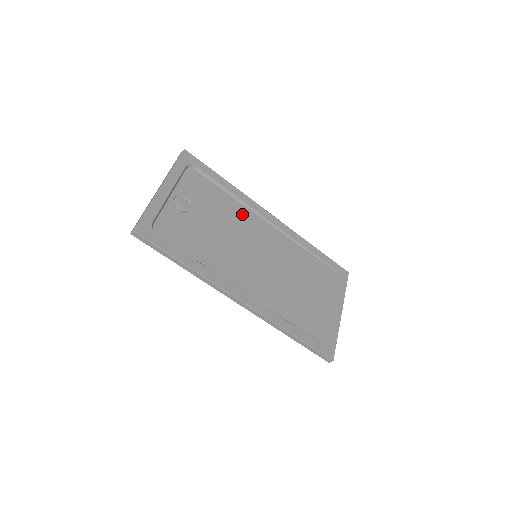
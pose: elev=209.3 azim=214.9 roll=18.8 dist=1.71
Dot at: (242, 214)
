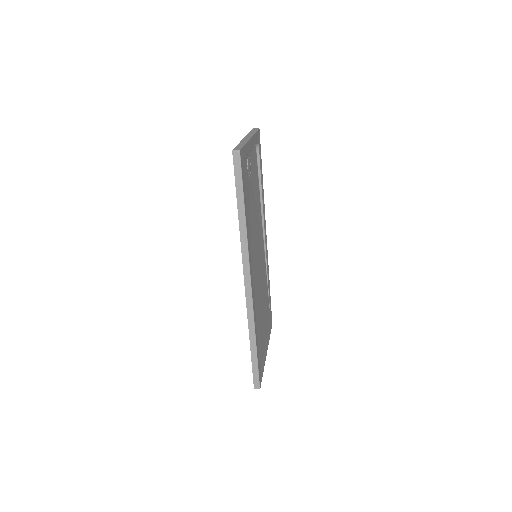
Dot at: (259, 215)
